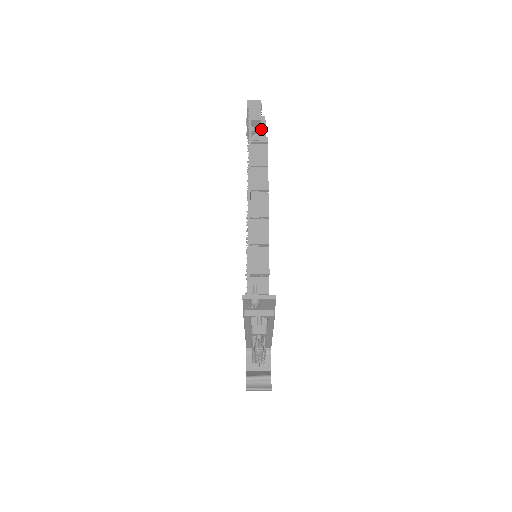
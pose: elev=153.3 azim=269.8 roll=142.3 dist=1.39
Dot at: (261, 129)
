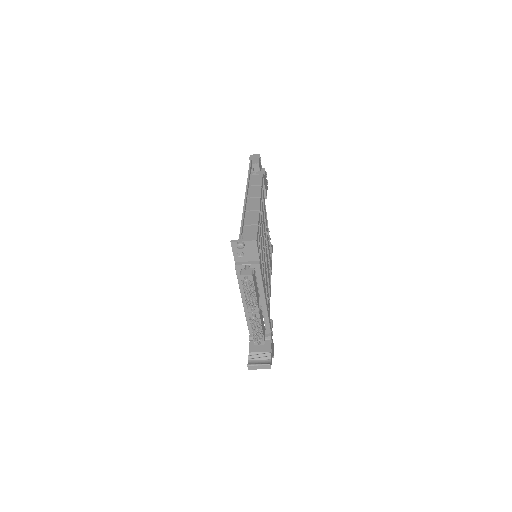
Dot at: occluded
